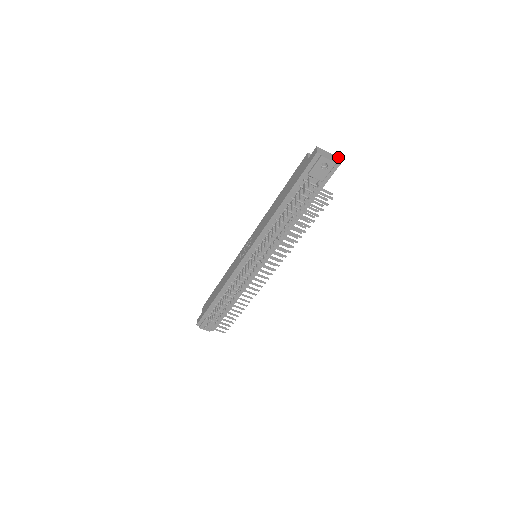
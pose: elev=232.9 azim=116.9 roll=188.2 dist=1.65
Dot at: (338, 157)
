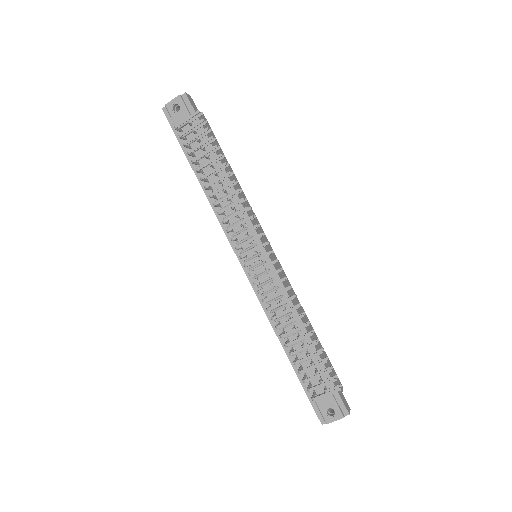
Dot at: occluded
